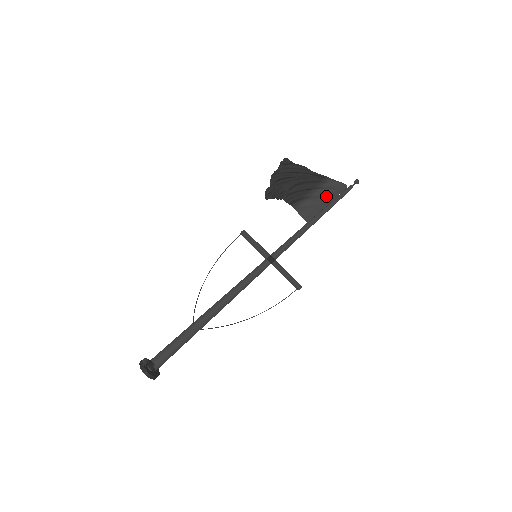
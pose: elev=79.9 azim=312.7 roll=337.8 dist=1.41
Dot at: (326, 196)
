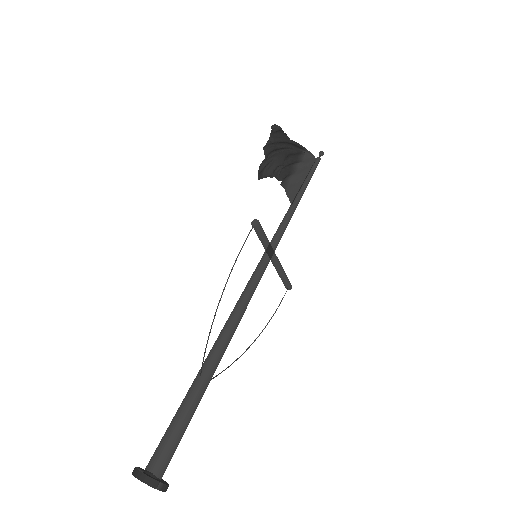
Dot at: (303, 171)
